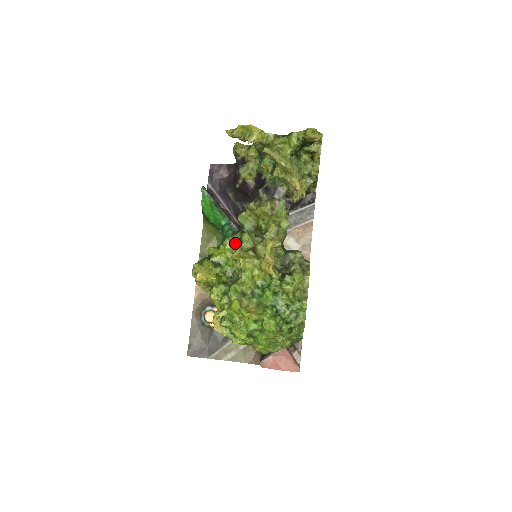
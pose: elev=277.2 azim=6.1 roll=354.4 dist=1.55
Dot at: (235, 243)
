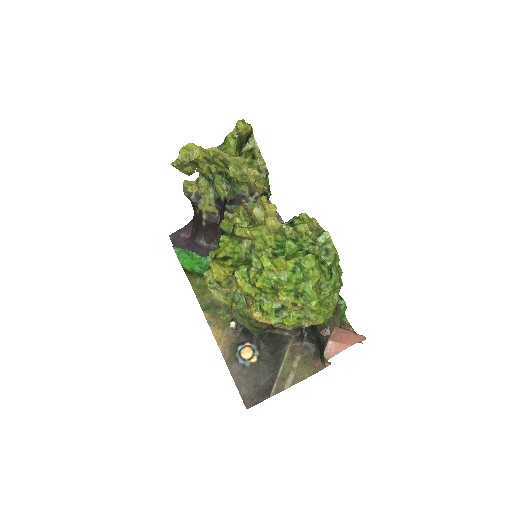
Dot at: (231, 235)
